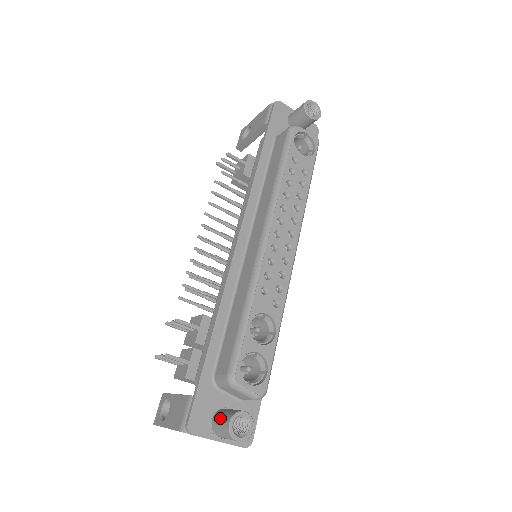
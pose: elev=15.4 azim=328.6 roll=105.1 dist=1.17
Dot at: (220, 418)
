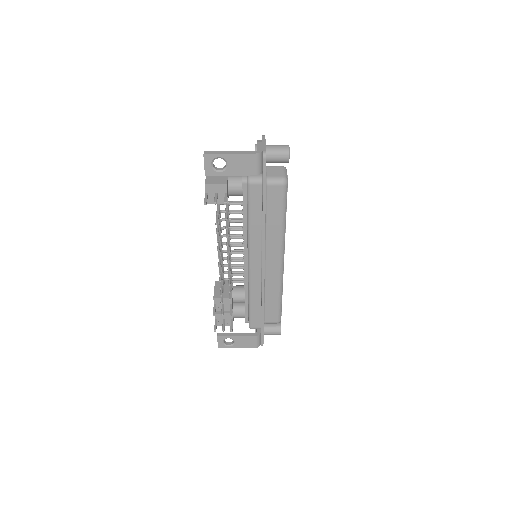
Dot at: (271, 332)
